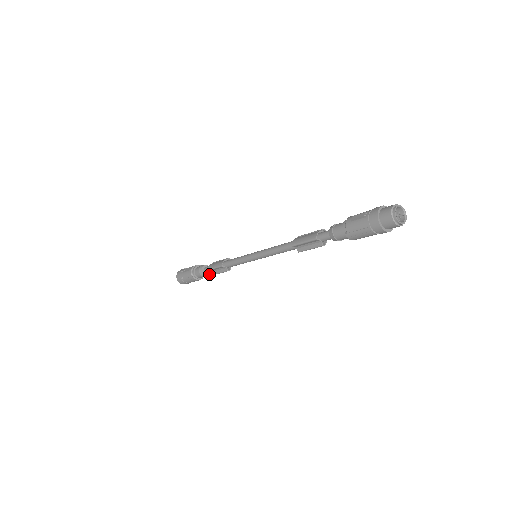
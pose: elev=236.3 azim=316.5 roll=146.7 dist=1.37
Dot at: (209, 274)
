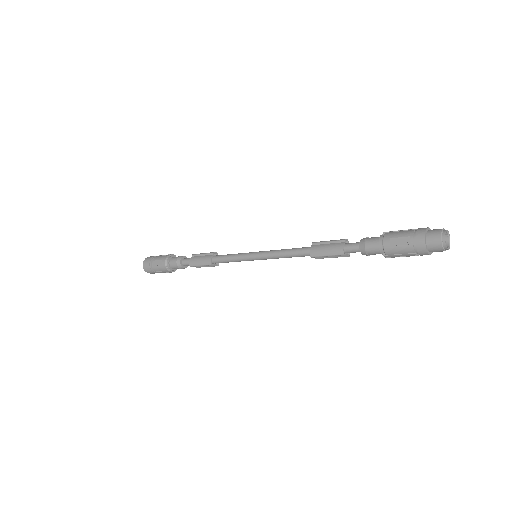
Dot at: occluded
